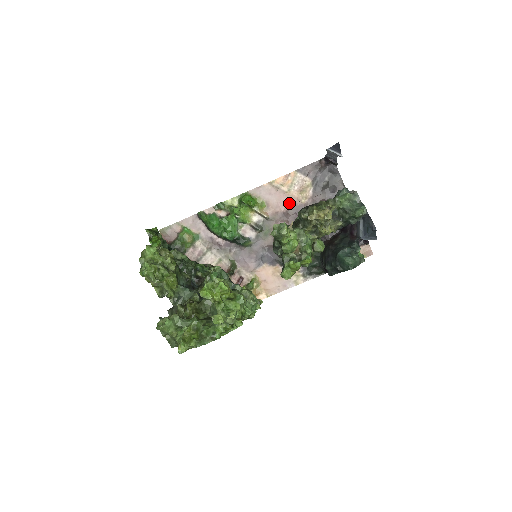
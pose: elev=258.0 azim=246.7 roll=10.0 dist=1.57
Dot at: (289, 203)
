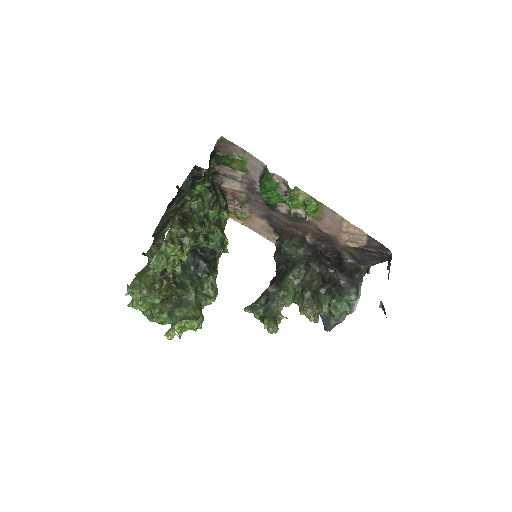
Dot at: (333, 233)
